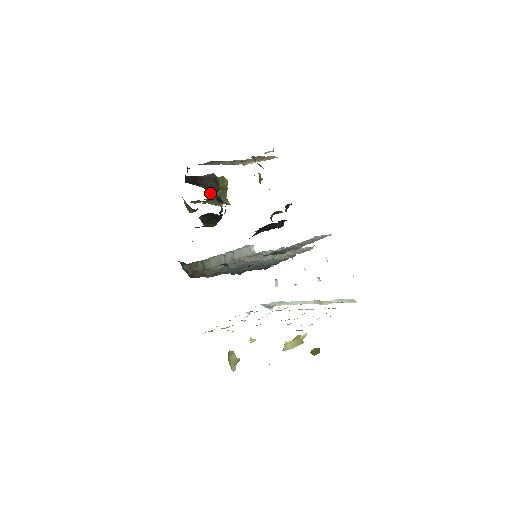
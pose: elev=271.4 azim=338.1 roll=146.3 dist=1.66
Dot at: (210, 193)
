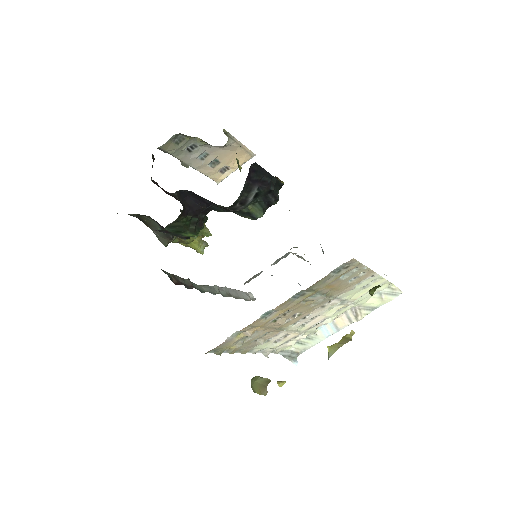
Dot at: occluded
